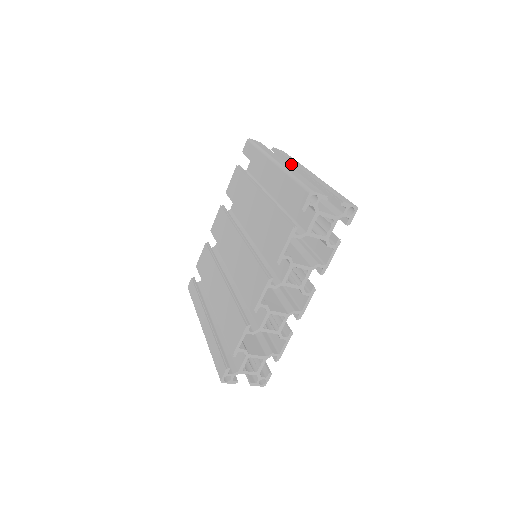
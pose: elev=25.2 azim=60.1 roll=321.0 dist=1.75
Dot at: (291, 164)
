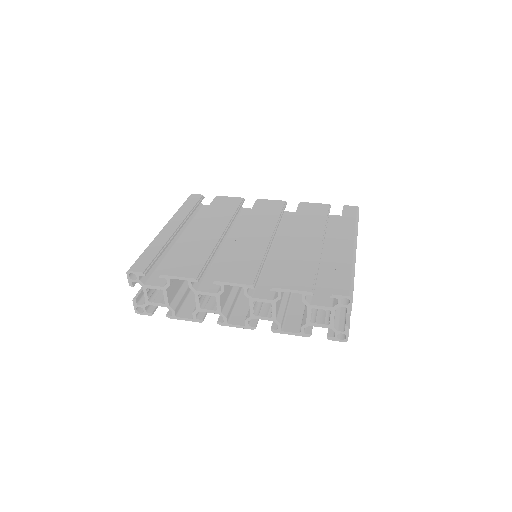
Dot at: occluded
